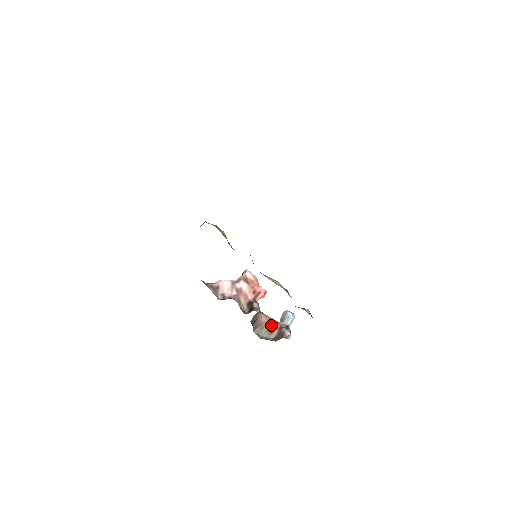
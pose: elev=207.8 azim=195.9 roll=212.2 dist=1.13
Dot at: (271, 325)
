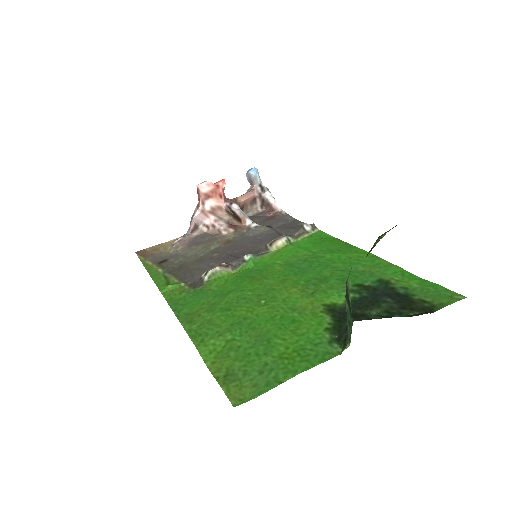
Dot at: (250, 199)
